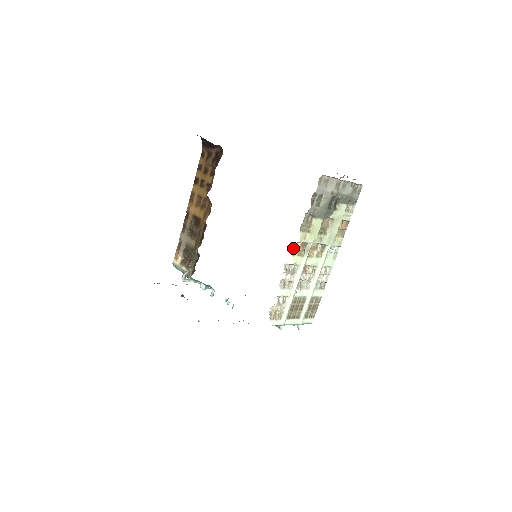
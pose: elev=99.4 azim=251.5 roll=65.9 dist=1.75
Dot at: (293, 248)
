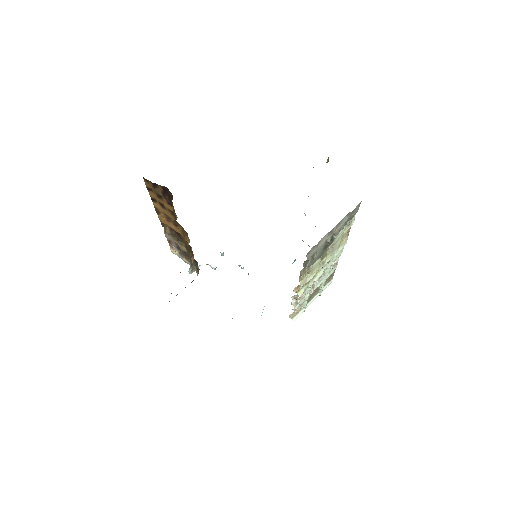
Dot at: (296, 288)
